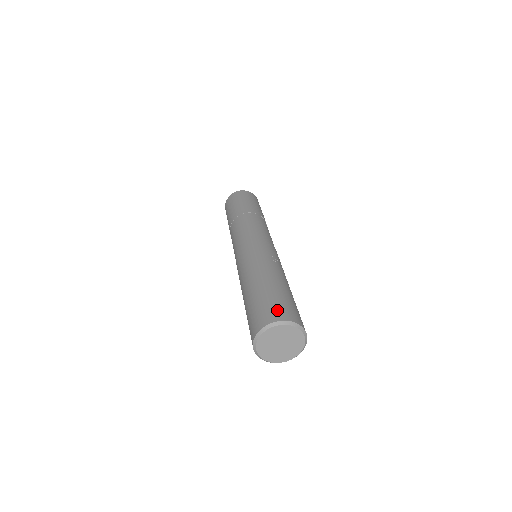
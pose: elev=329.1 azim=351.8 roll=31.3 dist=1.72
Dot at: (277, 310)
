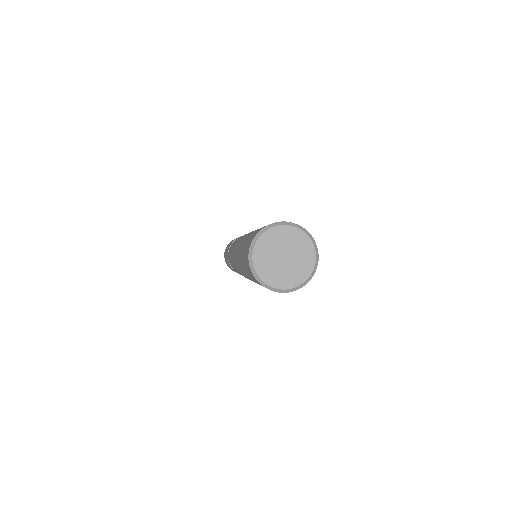
Dot at: occluded
